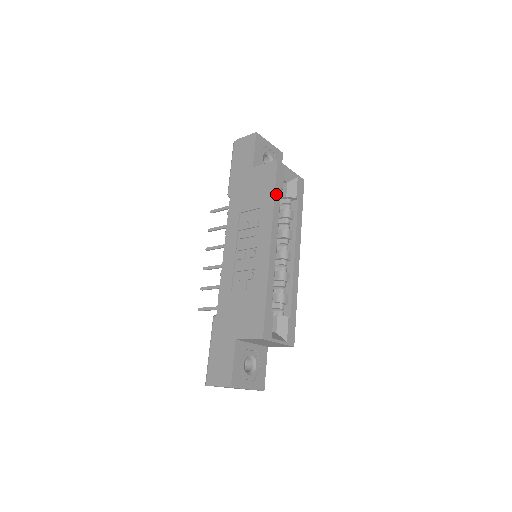
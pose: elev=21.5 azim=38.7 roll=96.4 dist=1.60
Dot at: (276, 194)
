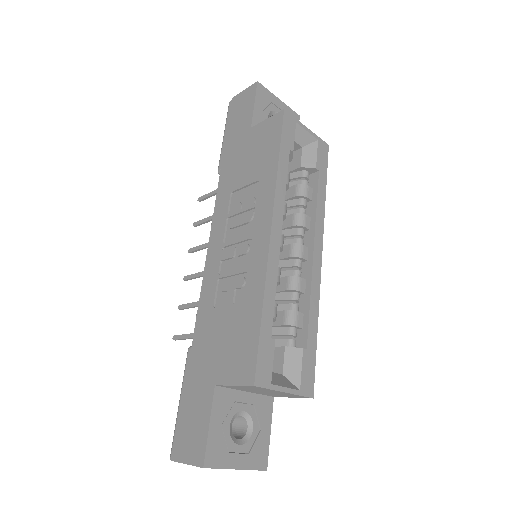
Dot at: (281, 158)
